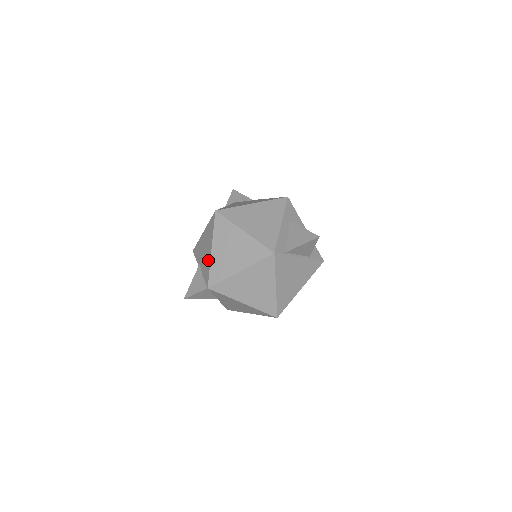
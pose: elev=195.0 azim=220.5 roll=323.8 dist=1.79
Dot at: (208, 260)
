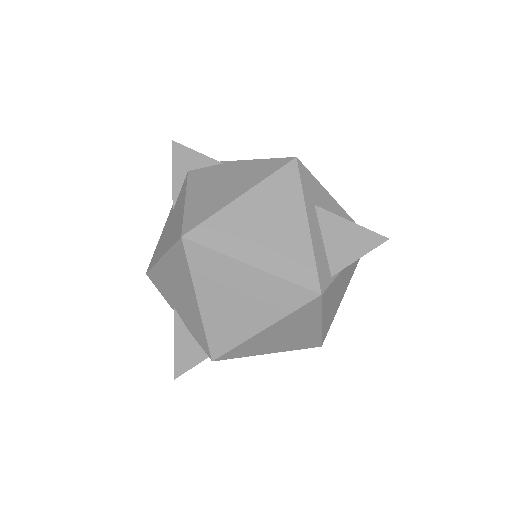
Dot at: (195, 317)
